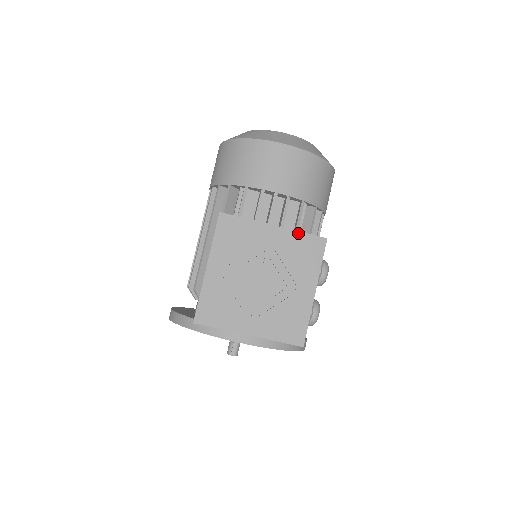
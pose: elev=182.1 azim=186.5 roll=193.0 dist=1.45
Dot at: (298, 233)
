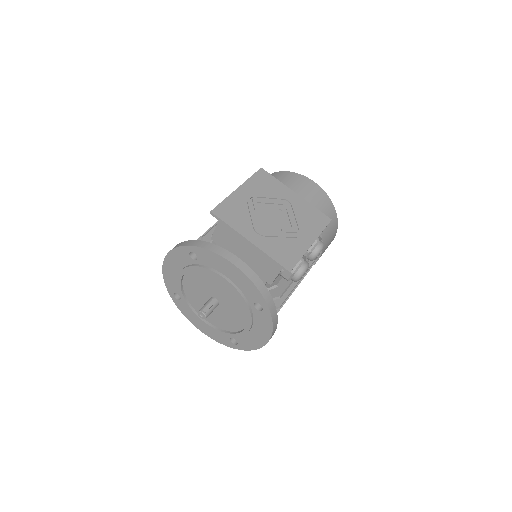
Dot at: (312, 206)
